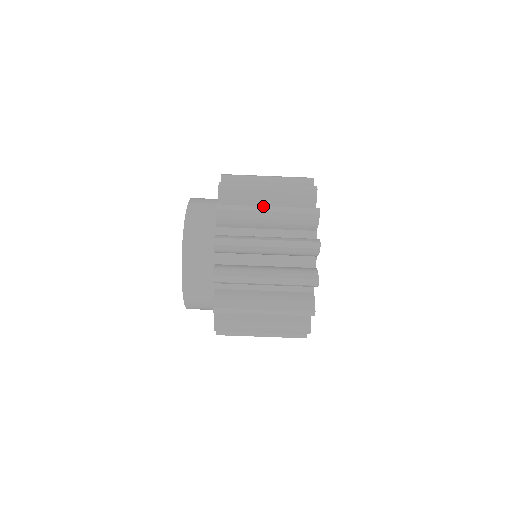
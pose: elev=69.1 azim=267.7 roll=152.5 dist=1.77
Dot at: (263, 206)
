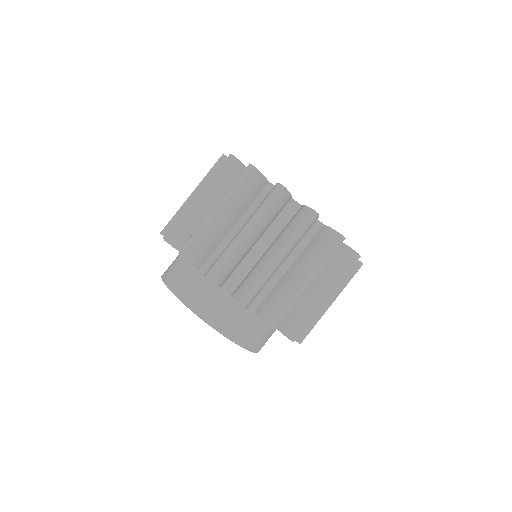
Dot at: (193, 200)
